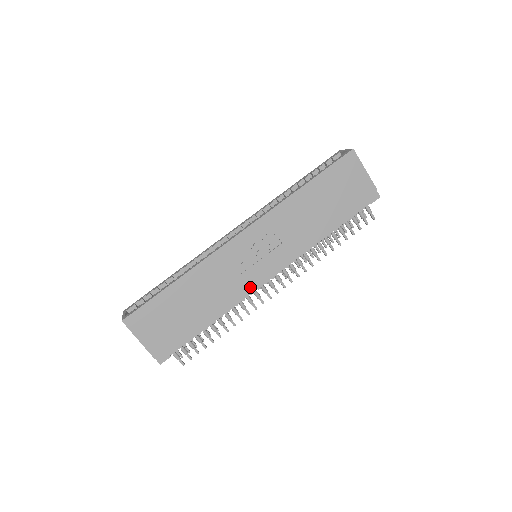
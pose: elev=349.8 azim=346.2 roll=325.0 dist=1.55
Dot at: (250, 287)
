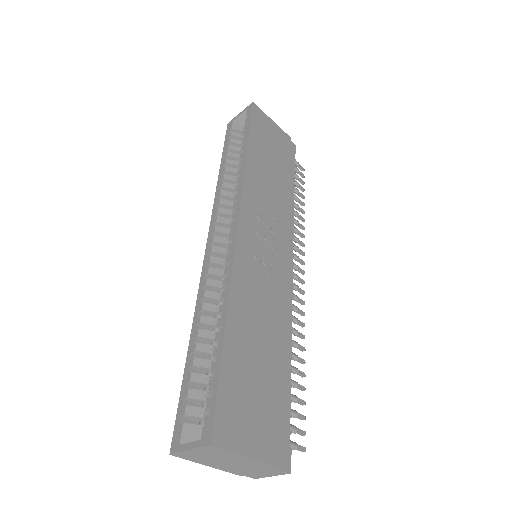
Dot at: (286, 288)
